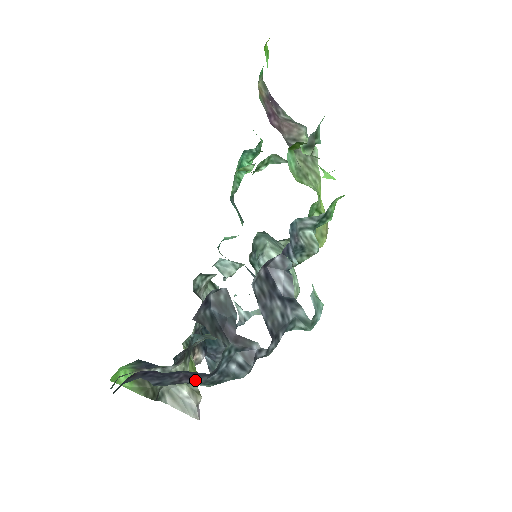
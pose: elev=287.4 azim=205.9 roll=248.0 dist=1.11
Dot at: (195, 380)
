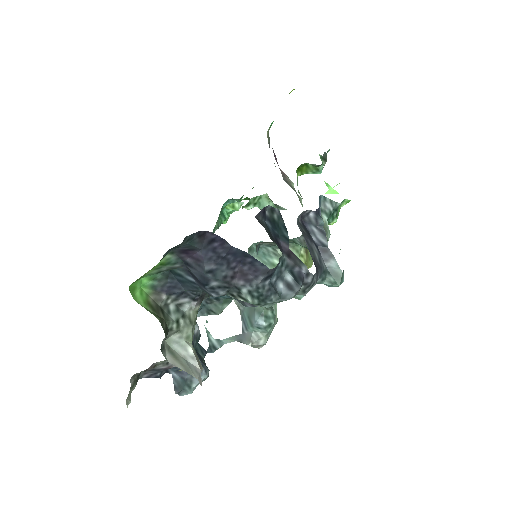
Dot at: (247, 282)
